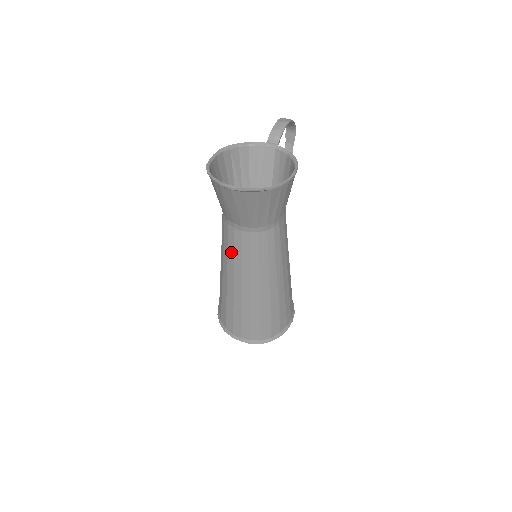
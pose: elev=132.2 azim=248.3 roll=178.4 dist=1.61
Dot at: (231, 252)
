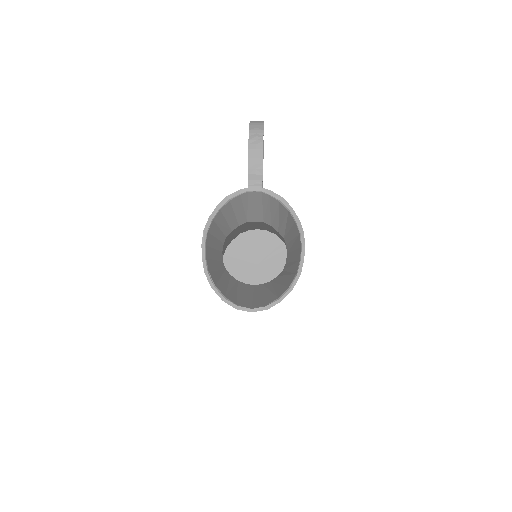
Dot at: occluded
